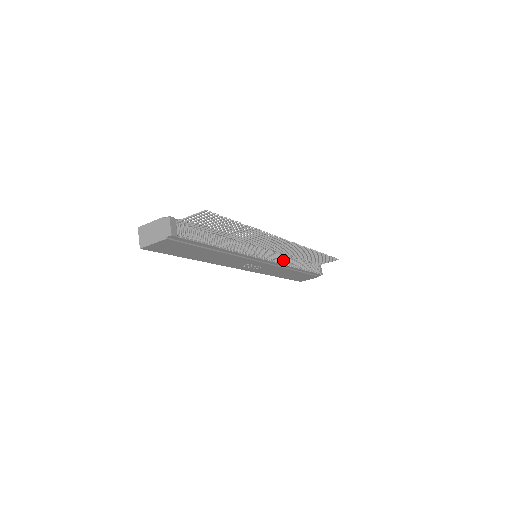
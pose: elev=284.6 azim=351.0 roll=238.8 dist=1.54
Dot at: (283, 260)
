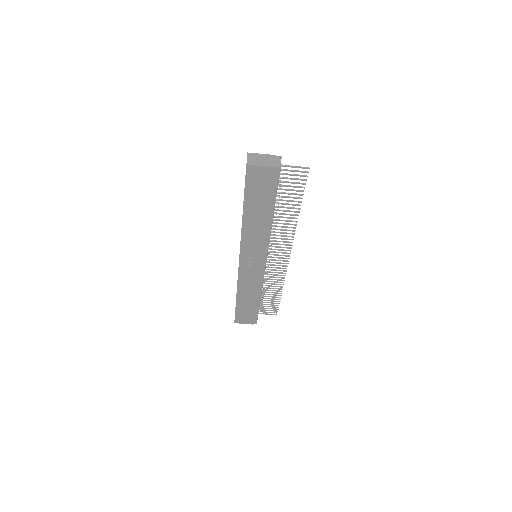
Dot at: occluded
